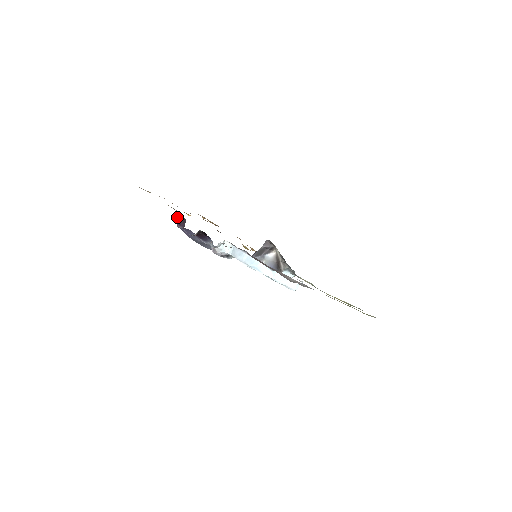
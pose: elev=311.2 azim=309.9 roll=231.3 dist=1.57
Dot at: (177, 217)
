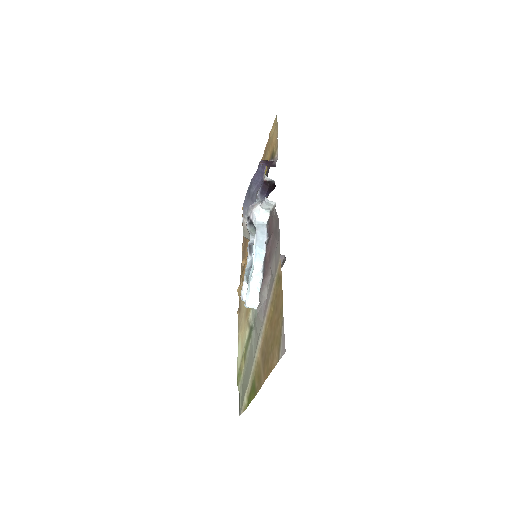
Dot at: (268, 161)
